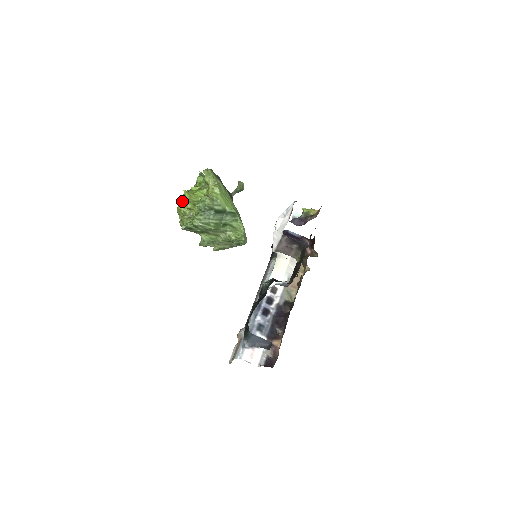
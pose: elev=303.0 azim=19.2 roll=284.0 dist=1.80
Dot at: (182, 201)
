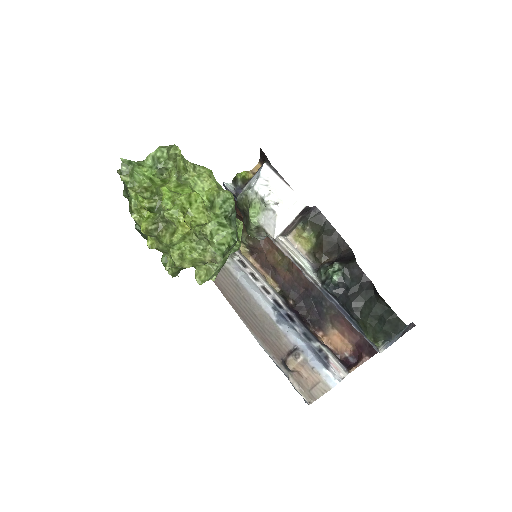
Dot at: (184, 216)
